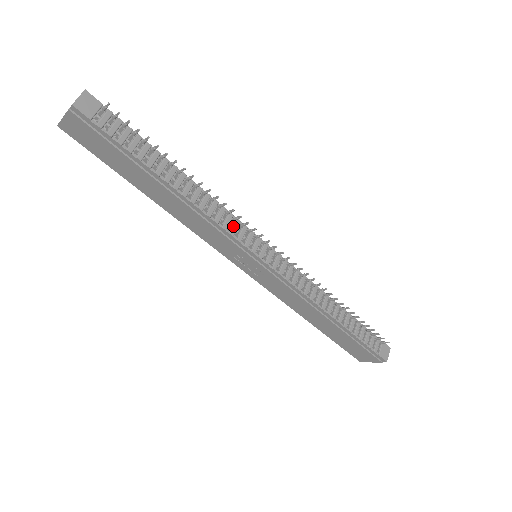
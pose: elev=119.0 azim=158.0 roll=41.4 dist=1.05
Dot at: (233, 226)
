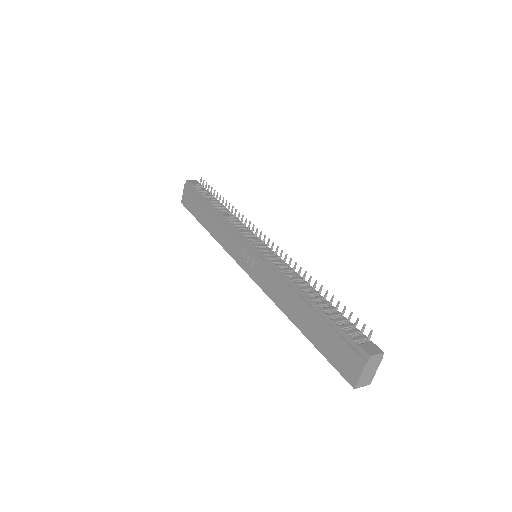
Dot at: (241, 227)
